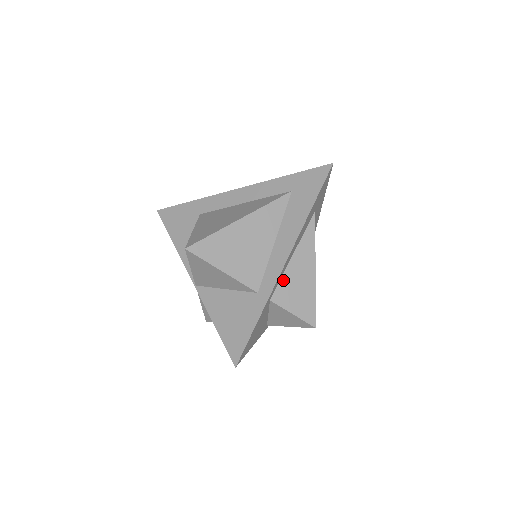
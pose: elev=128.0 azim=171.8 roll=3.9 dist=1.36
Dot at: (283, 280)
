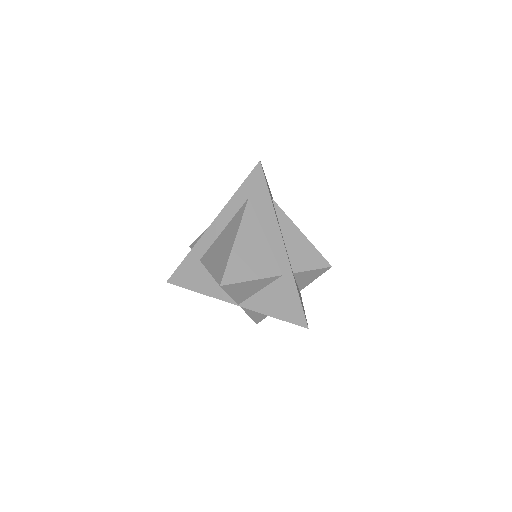
Dot at: (290, 255)
